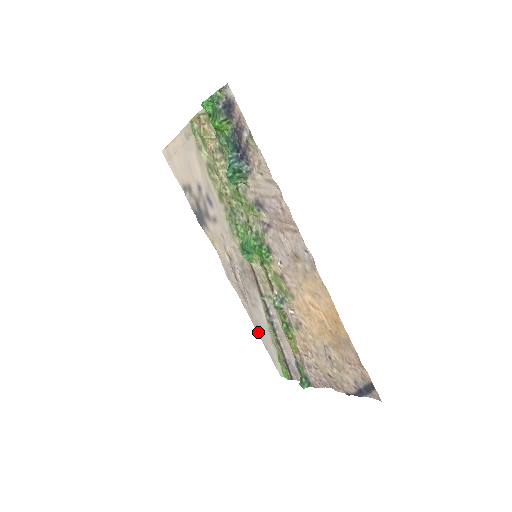
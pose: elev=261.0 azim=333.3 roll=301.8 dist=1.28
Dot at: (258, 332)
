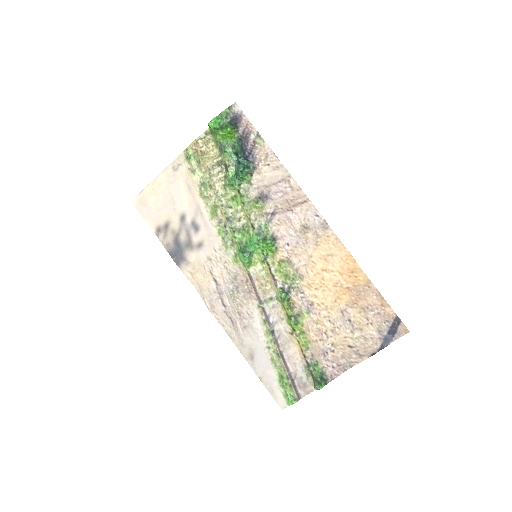
Dot at: (250, 363)
